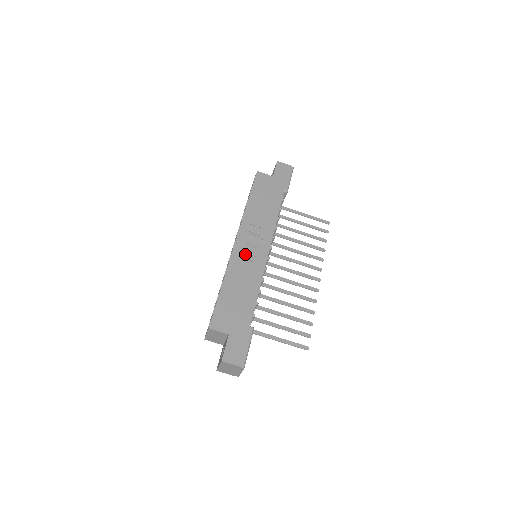
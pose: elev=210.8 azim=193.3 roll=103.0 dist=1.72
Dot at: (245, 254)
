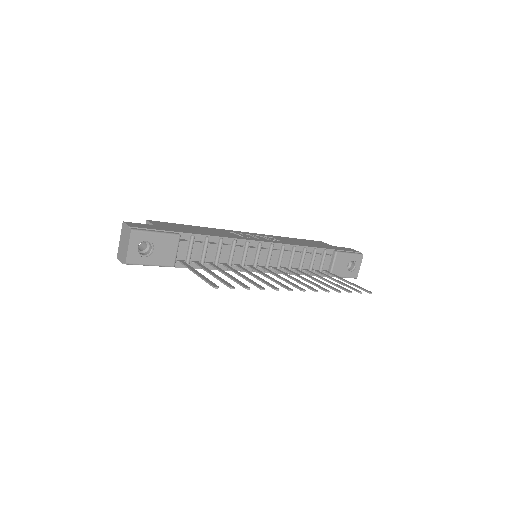
Dot at: (241, 234)
